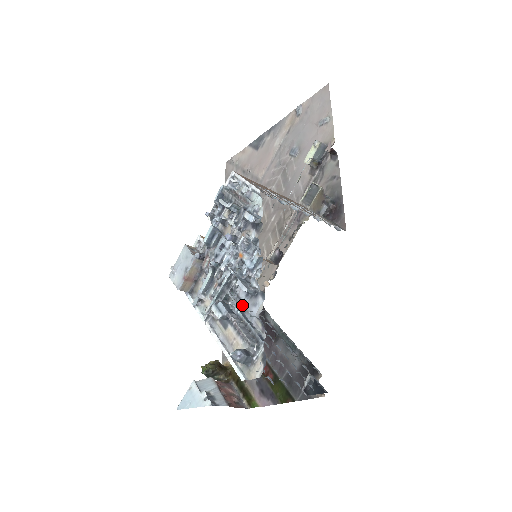
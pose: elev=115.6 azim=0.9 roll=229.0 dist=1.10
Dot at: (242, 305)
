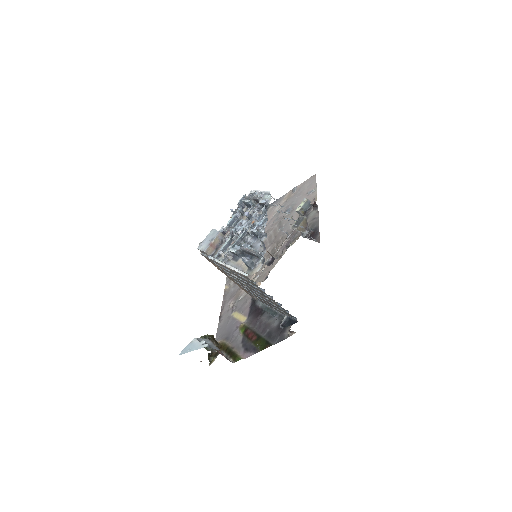
Dot at: (251, 245)
